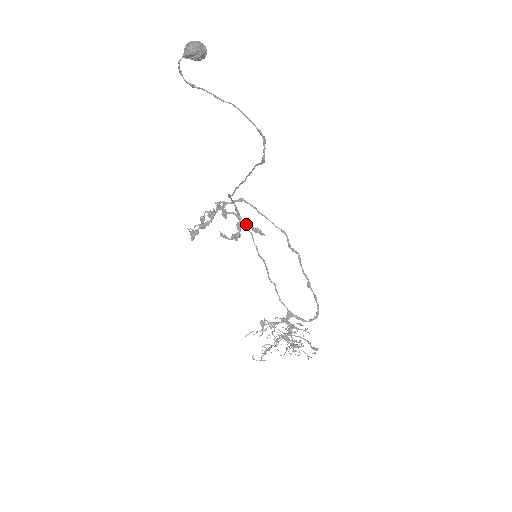
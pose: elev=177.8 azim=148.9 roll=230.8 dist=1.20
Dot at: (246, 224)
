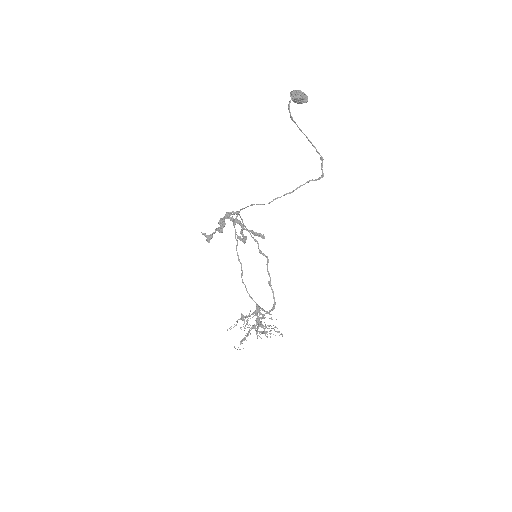
Dot at: (250, 230)
